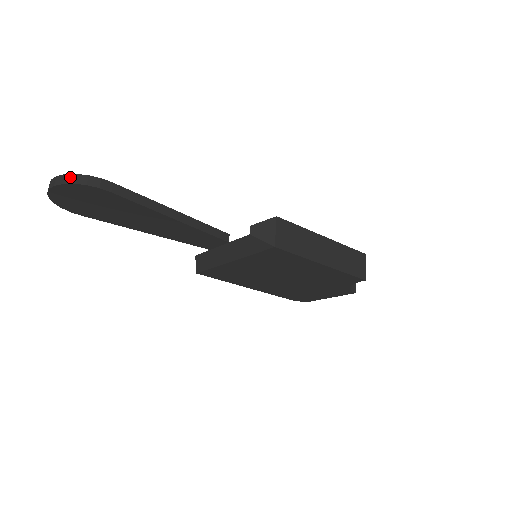
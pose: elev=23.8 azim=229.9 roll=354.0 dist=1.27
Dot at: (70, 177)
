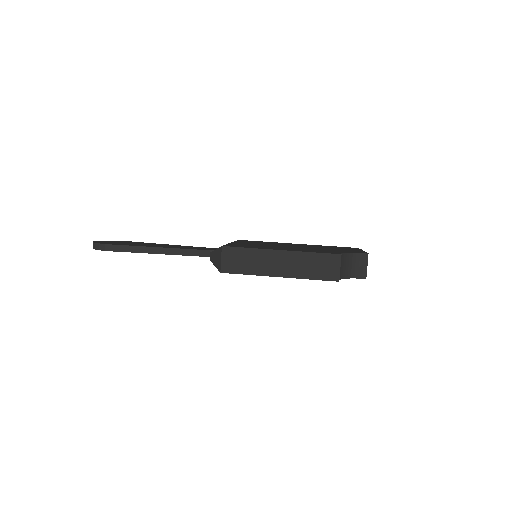
Dot at: (94, 245)
